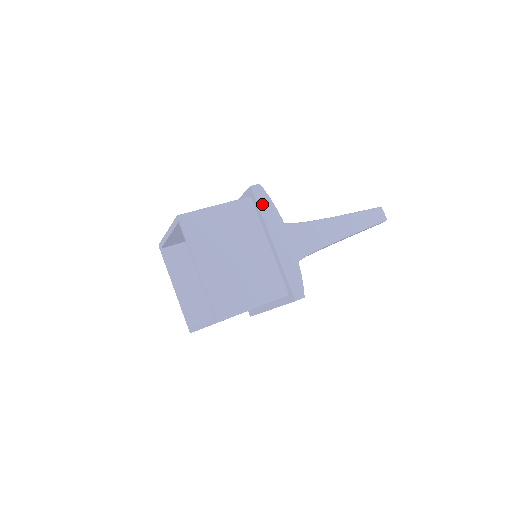
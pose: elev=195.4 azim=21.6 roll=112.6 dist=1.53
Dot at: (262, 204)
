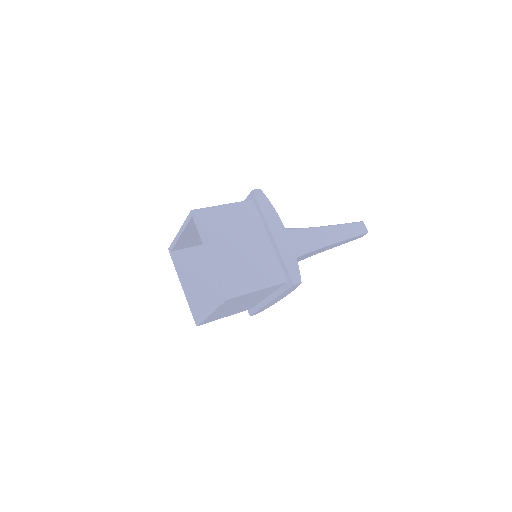
Dot at: (263, 205)
